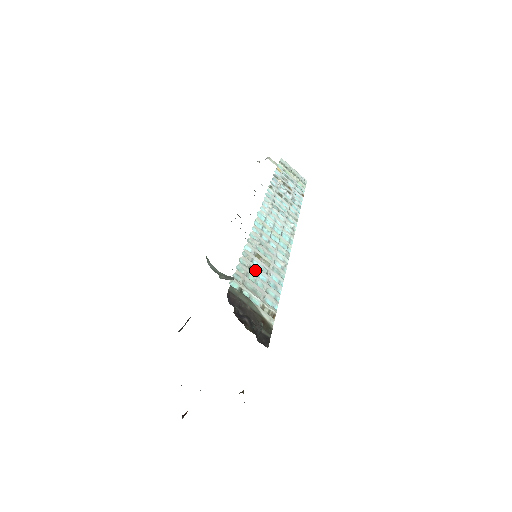
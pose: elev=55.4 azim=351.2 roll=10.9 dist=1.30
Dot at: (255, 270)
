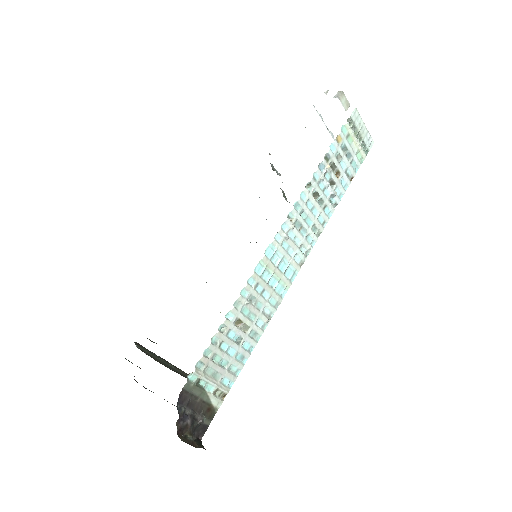
Dot at: (226, 345)
